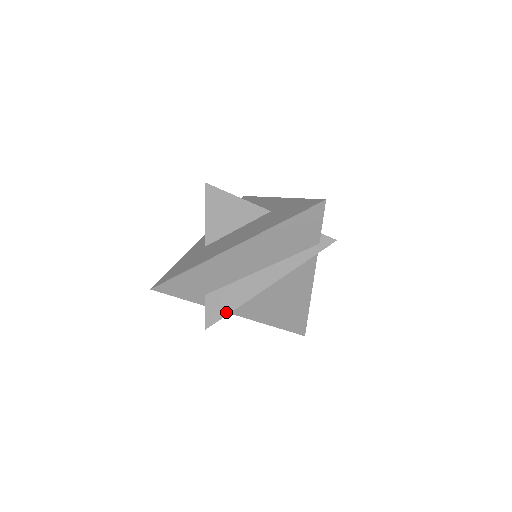
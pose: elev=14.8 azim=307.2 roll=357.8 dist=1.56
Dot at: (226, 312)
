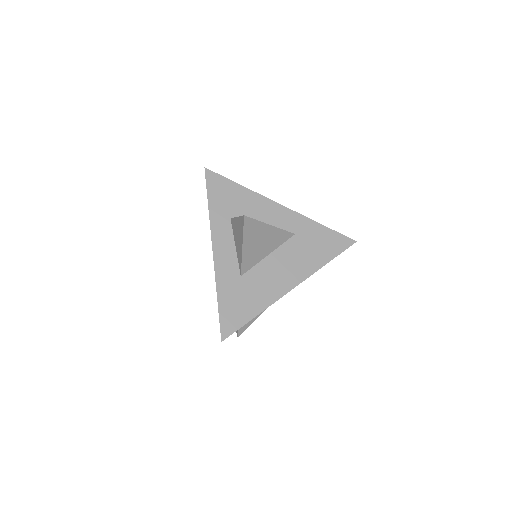
Dot at: (254, 319)
